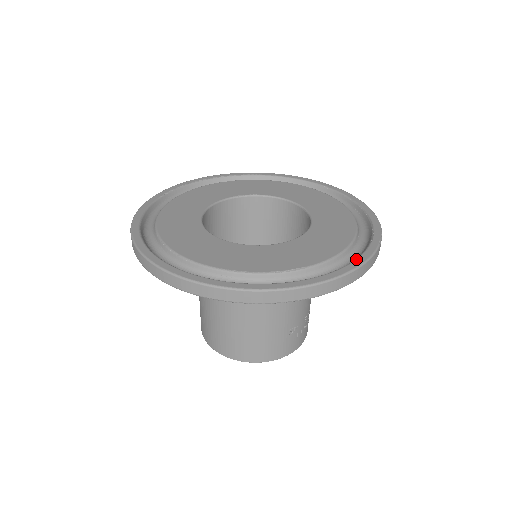
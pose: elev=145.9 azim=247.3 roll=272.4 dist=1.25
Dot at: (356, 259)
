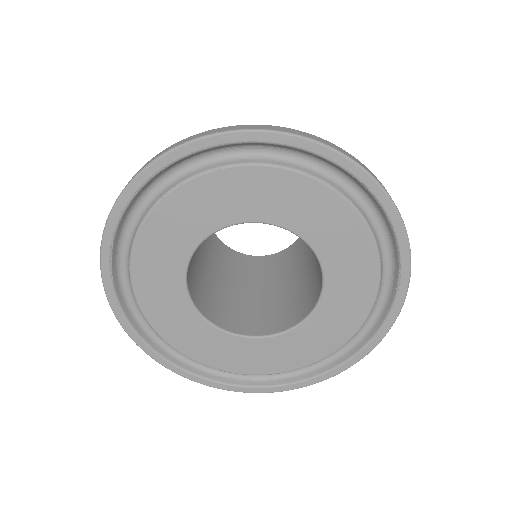
Dot at: (383, 326)
